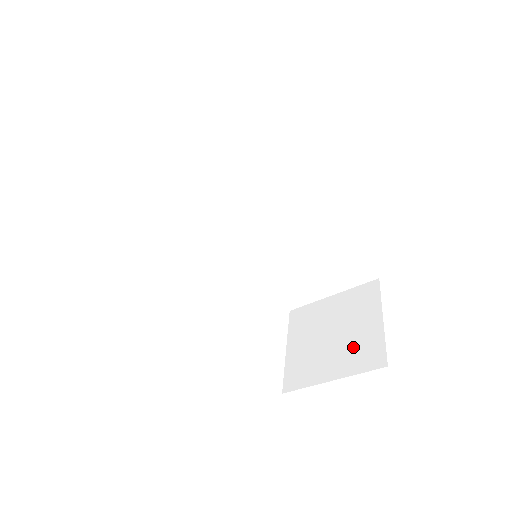
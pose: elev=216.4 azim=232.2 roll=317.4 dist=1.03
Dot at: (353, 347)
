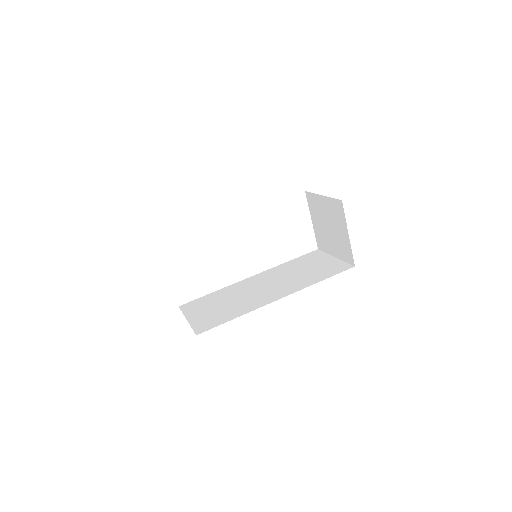
Dot at: (339, 244)
